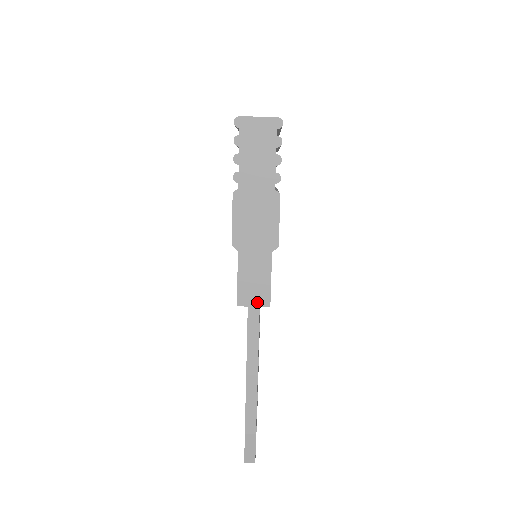
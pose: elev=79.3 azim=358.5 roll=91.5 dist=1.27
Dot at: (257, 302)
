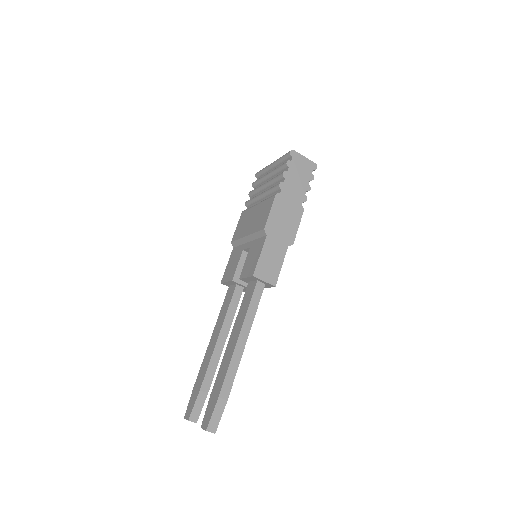
Dot at: (268, 279)
